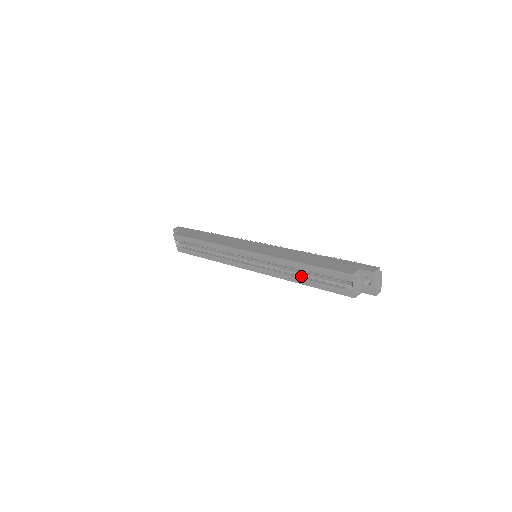
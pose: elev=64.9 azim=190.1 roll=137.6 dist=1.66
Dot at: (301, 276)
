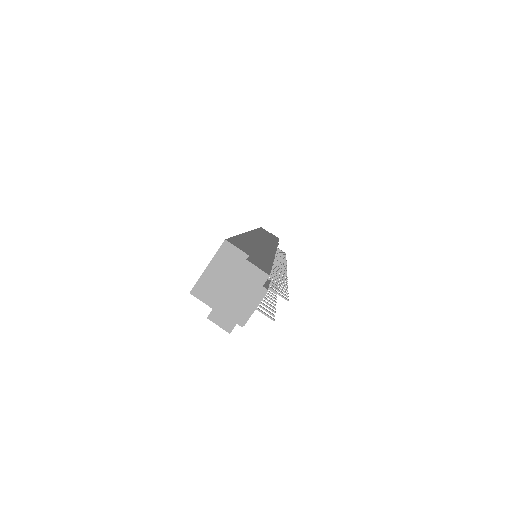
Dot at: occluded
